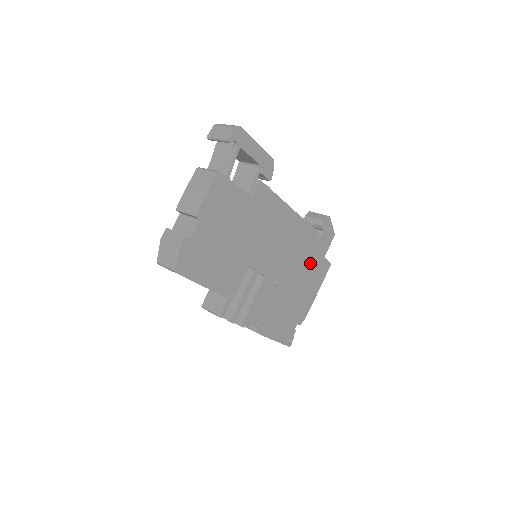
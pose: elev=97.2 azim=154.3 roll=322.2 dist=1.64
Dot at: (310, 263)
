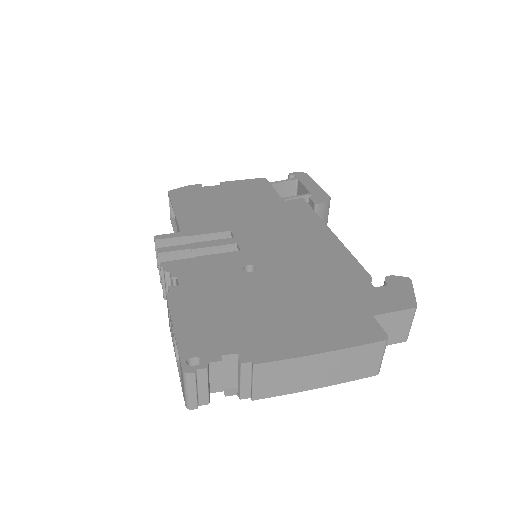
Dot at: (332, 298)
